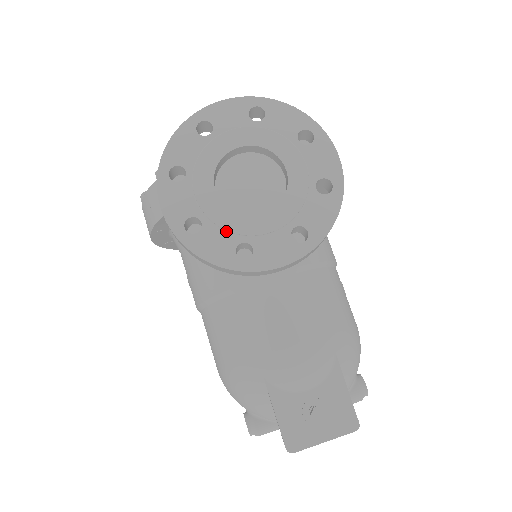
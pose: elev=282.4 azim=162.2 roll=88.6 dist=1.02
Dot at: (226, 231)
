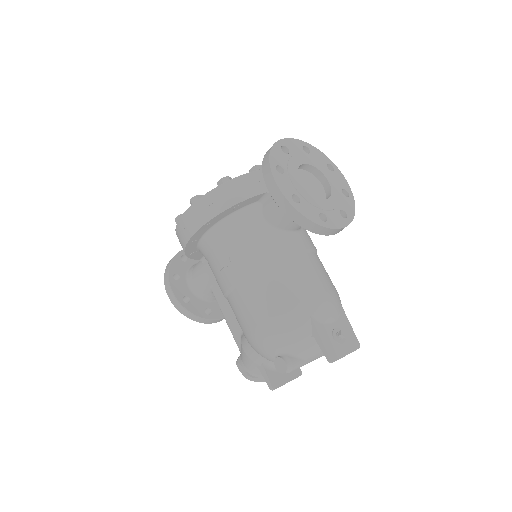
Dot at: (312, 205)
